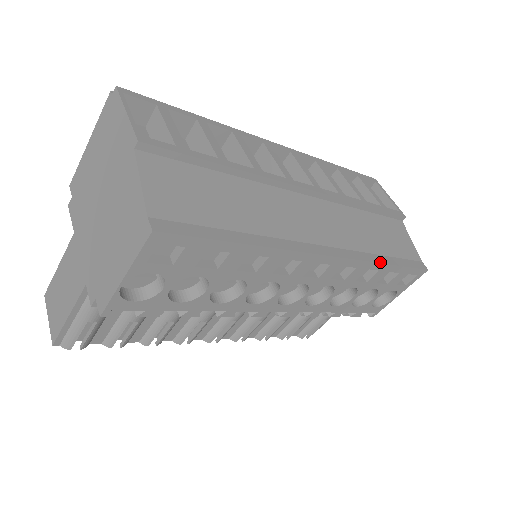
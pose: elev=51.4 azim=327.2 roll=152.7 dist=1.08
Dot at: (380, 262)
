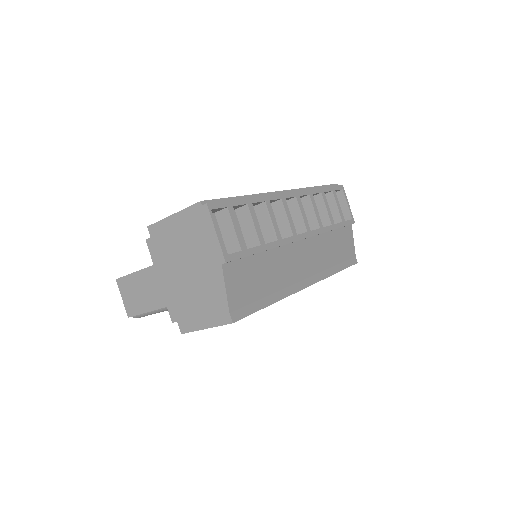
Dot at: (333, 274)
